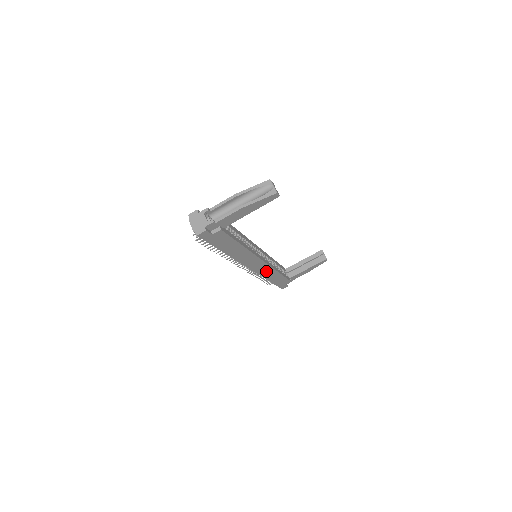
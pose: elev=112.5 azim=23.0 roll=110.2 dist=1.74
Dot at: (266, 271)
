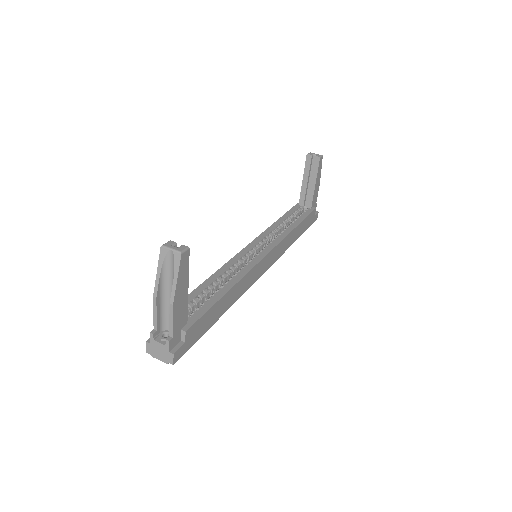
Dot at: (281, 247)
